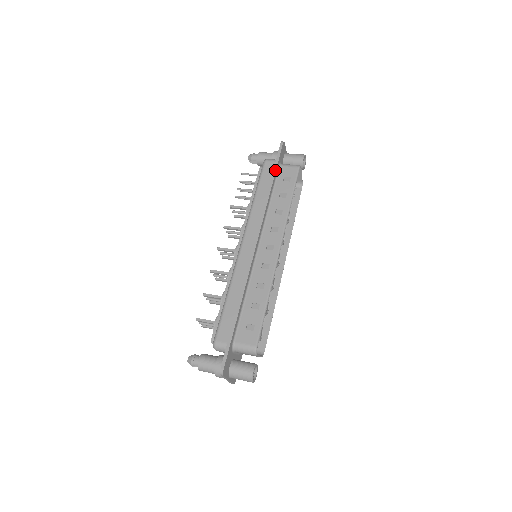
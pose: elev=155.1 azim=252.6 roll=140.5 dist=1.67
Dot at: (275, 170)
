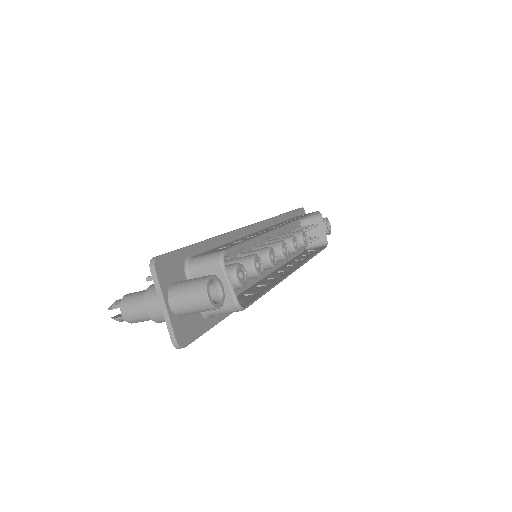
Dot at: (290, 211)
